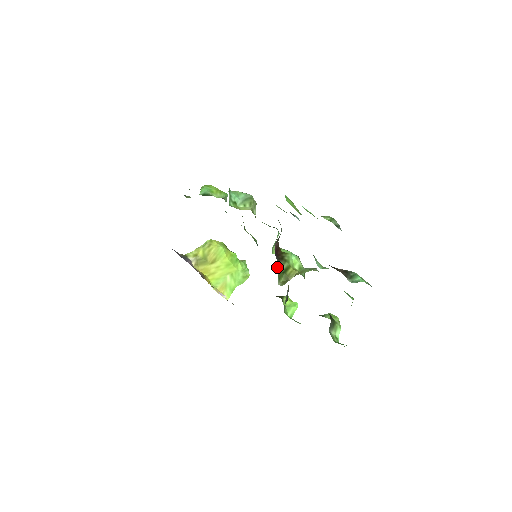
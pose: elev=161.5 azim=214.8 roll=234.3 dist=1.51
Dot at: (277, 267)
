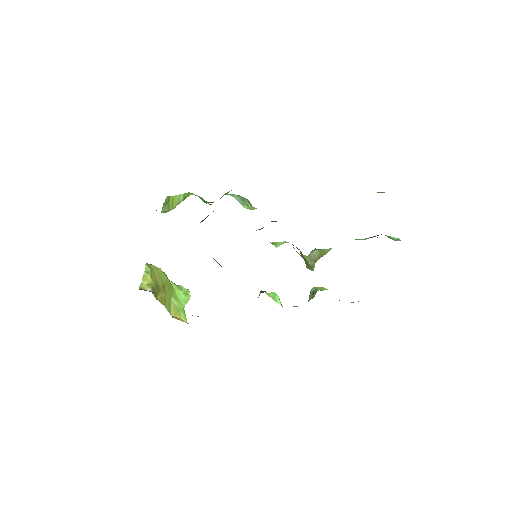
Dot at: (301, 256)
